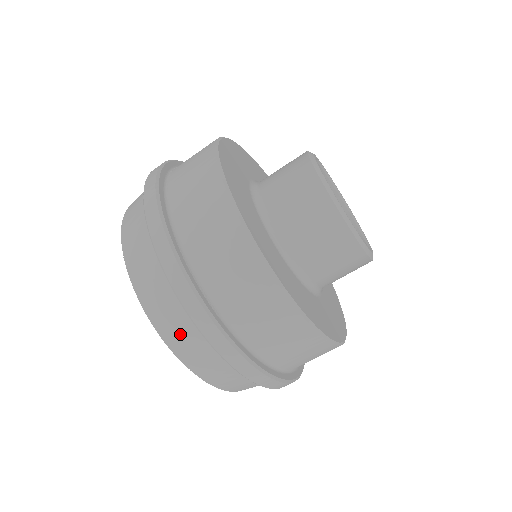
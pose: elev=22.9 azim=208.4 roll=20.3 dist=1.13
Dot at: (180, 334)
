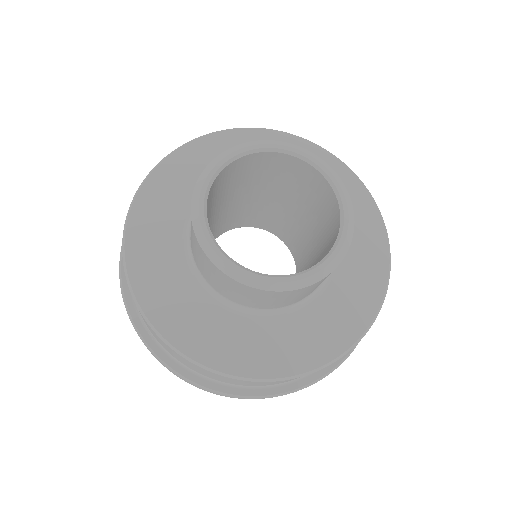
Dot at: occluded
